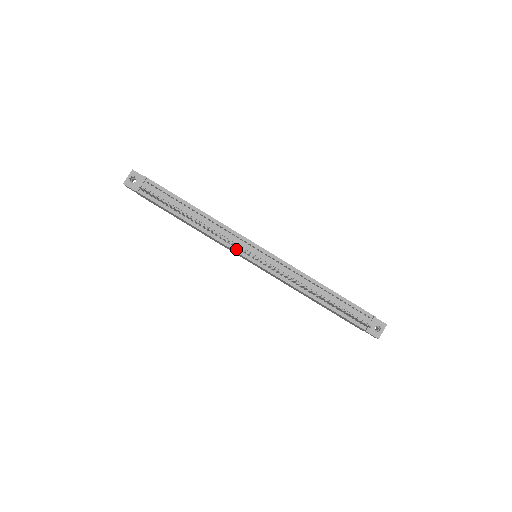
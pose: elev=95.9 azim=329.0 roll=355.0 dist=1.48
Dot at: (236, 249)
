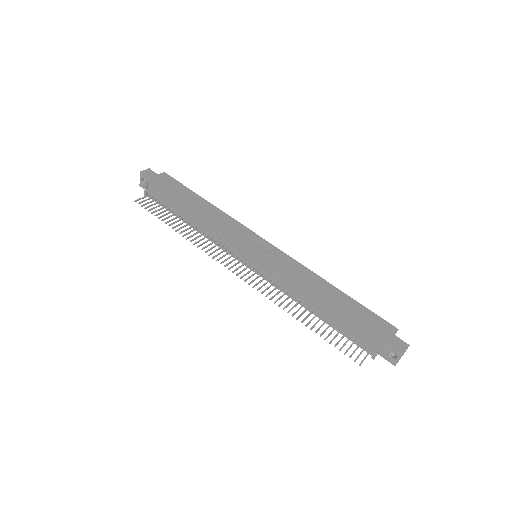
Dot at: (230, 253)
